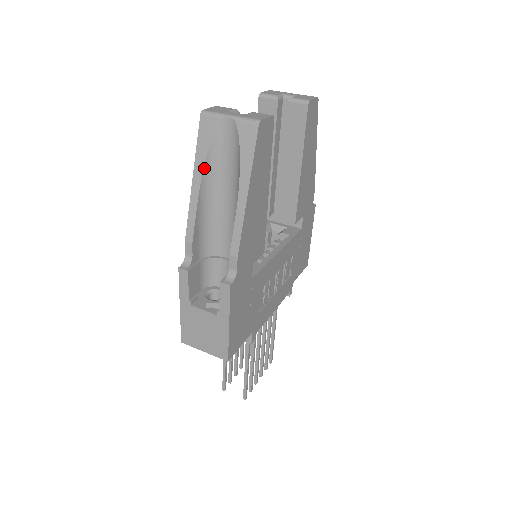
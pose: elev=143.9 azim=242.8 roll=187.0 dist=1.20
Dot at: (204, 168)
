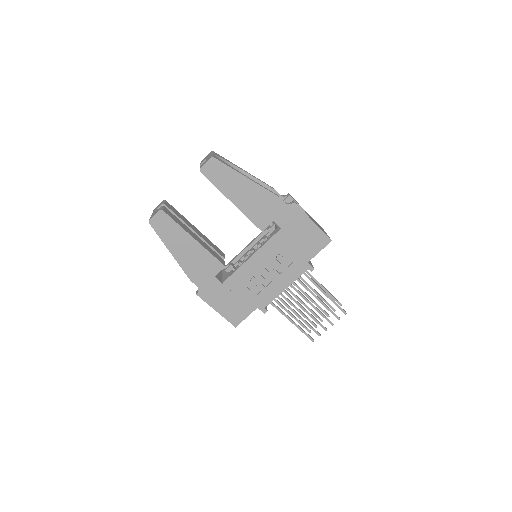
Dot at: occluded
